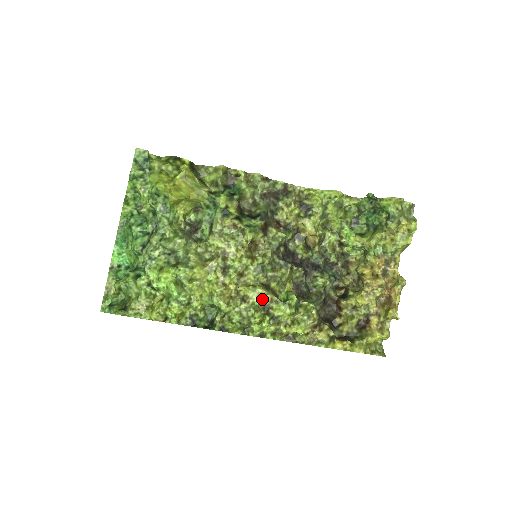
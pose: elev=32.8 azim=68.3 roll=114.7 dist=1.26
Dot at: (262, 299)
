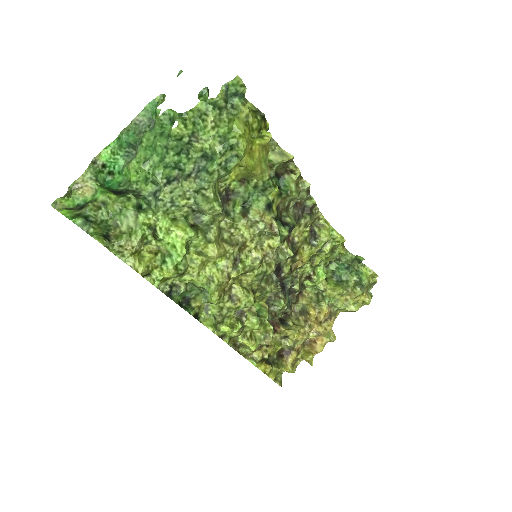
Dot at: occluded
